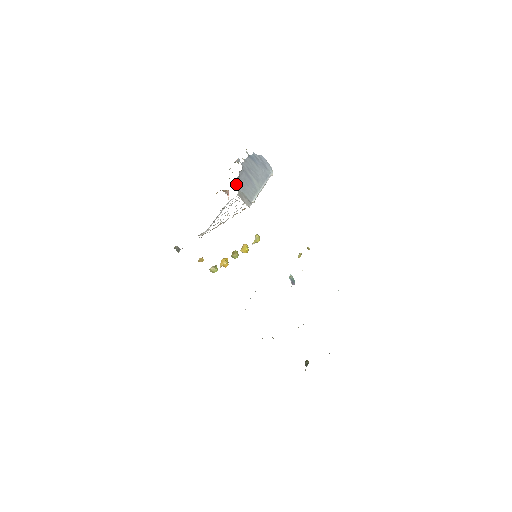
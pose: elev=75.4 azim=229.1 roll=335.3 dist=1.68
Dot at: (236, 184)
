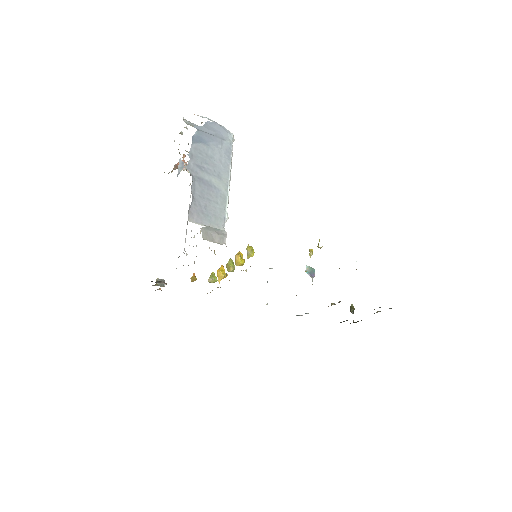
Dot at: (194, 216)
